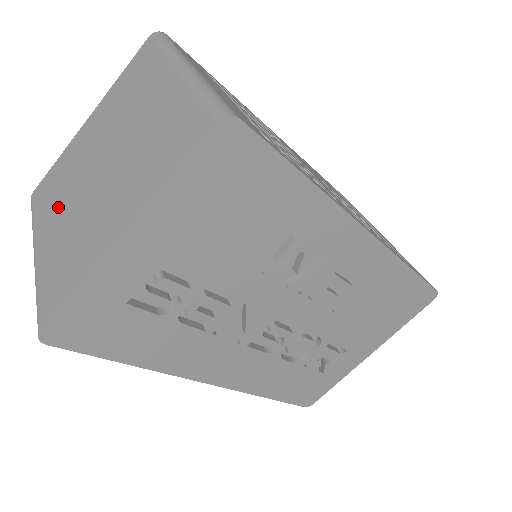
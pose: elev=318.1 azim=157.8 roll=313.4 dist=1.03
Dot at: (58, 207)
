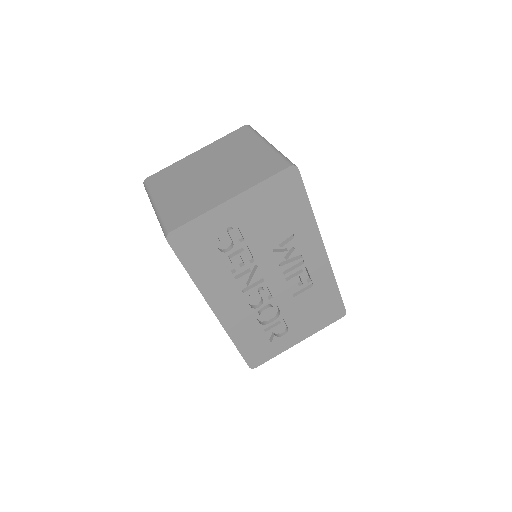
Dot at: (176, 185)
